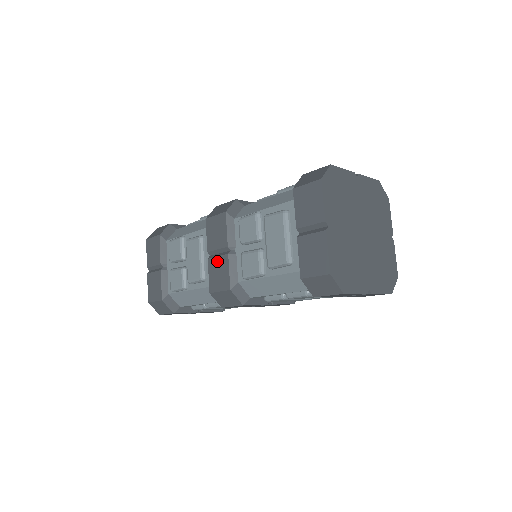
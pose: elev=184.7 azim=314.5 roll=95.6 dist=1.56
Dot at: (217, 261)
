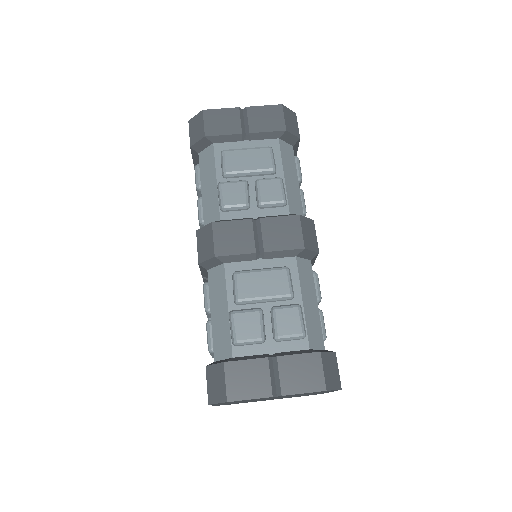
Dot at: occluded
